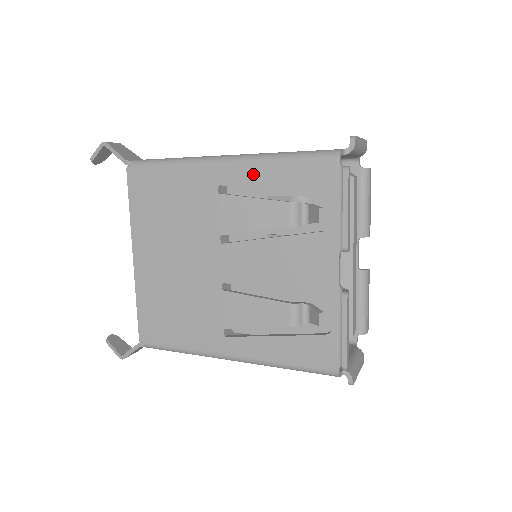
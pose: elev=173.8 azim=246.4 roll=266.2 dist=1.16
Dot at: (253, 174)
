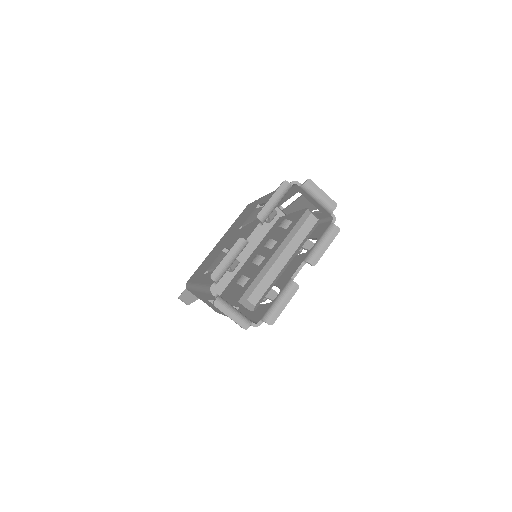
Dot at: (269, 196)
